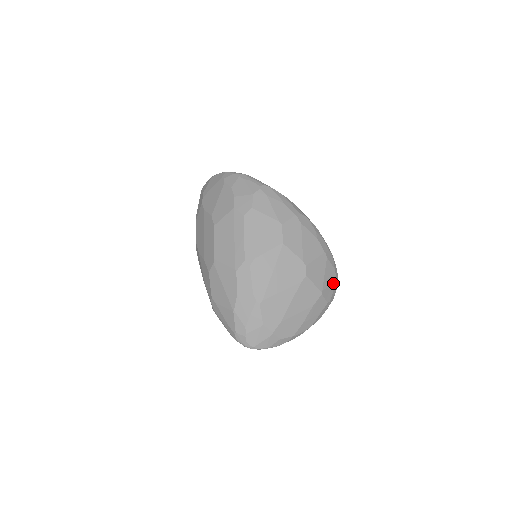
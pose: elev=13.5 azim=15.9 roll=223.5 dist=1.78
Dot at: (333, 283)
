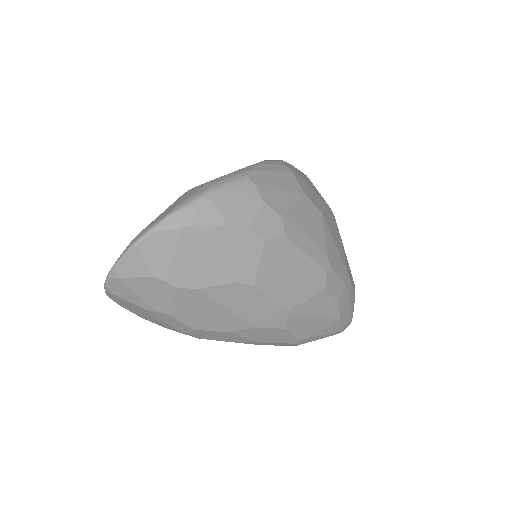
Dot at: occluded
